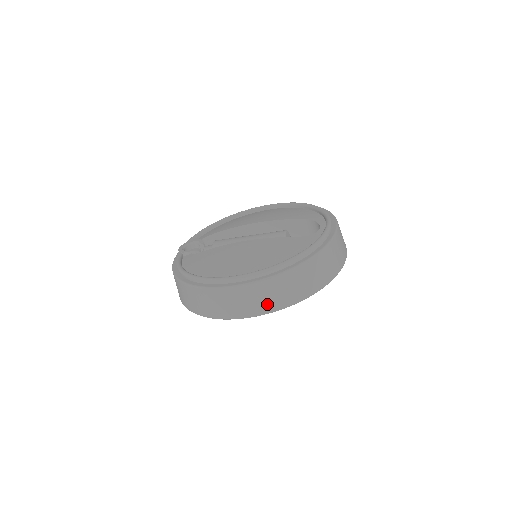
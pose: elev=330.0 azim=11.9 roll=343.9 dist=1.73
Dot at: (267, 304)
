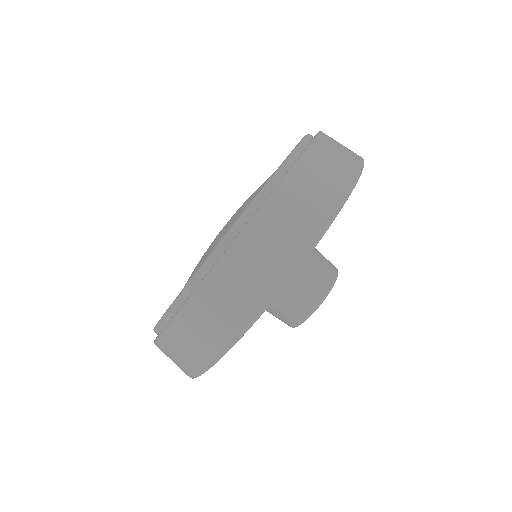
Dot at: (308, 223)
